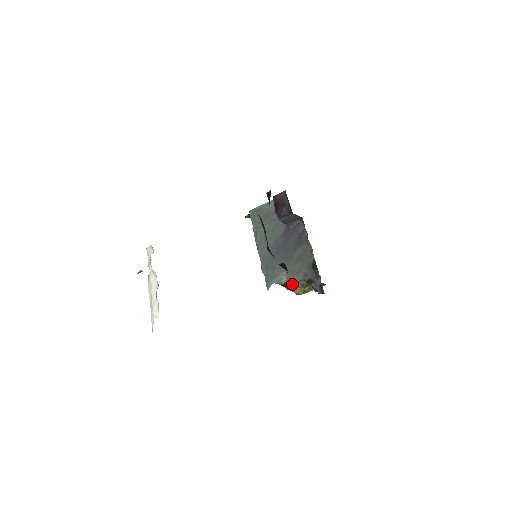
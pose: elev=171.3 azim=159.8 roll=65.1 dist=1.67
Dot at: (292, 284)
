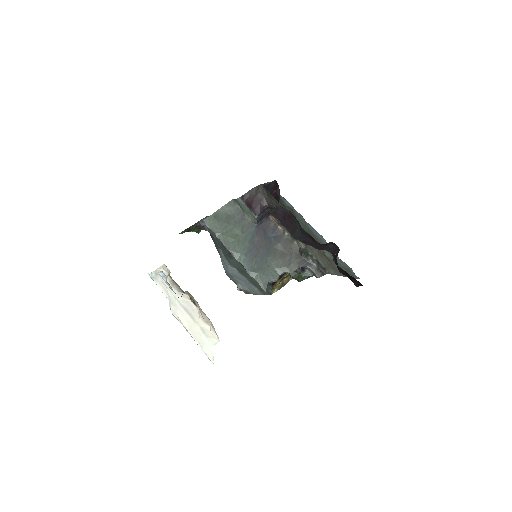
Dot at: (277, 281)
